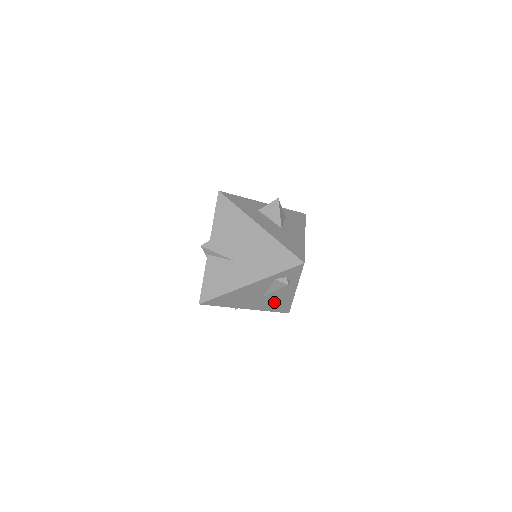
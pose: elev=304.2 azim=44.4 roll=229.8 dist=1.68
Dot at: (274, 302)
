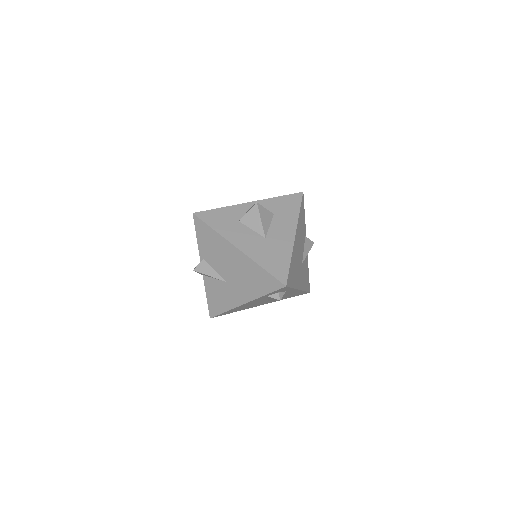
Dot at: (285, 296)
